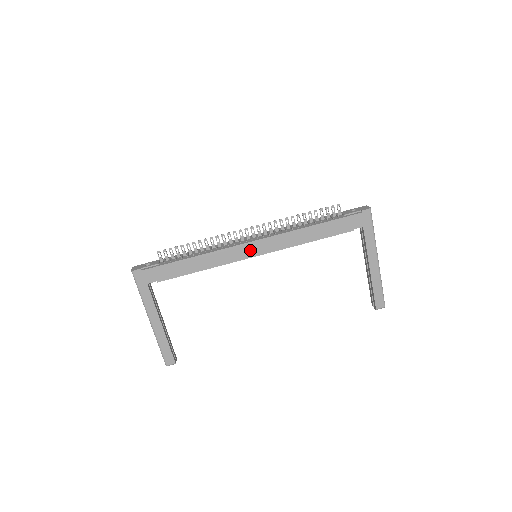
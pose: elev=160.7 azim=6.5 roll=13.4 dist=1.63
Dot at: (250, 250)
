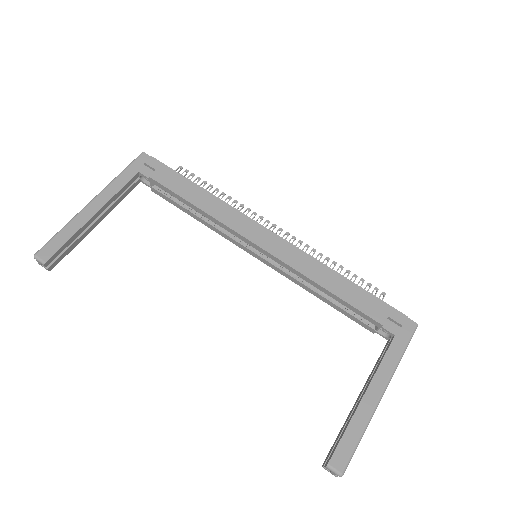
Dot at: (261, 236)
